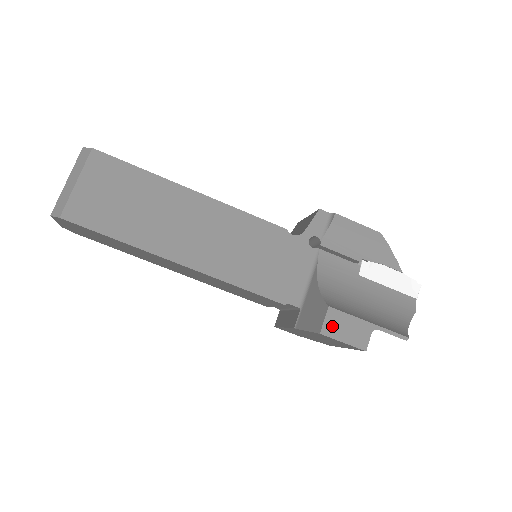
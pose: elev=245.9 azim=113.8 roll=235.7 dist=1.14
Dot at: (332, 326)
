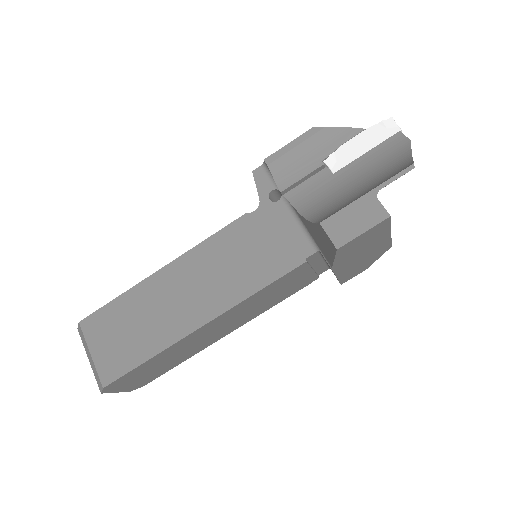
Dot at: (339, 233)
